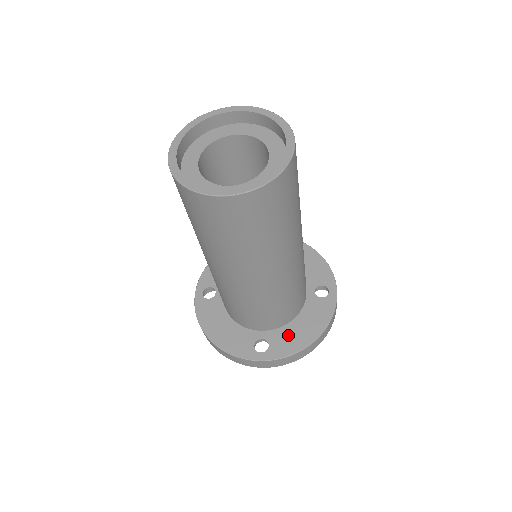
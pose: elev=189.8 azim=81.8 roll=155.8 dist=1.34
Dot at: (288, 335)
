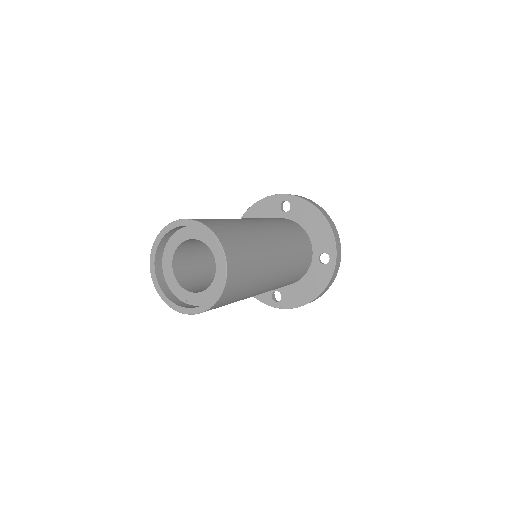
Dot at: (295, 292)
